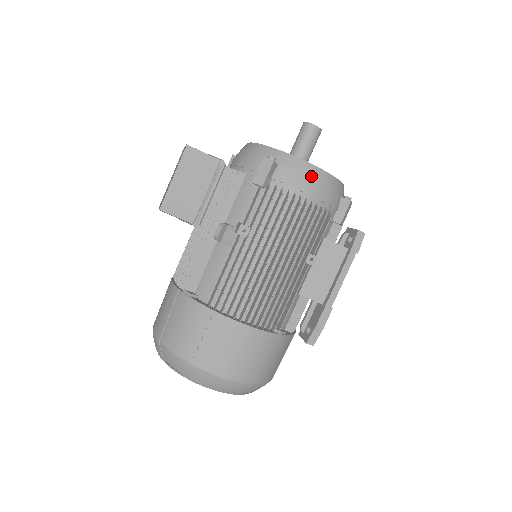
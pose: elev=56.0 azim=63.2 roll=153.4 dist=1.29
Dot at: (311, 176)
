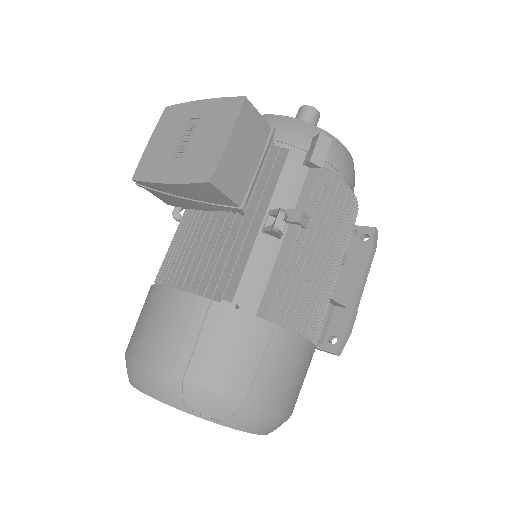
Dot at: (350, 164)
